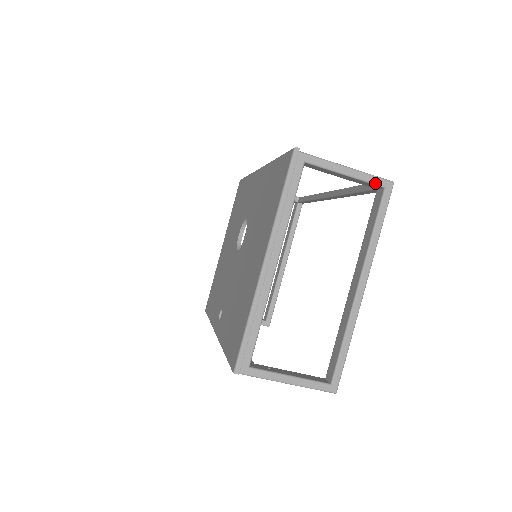
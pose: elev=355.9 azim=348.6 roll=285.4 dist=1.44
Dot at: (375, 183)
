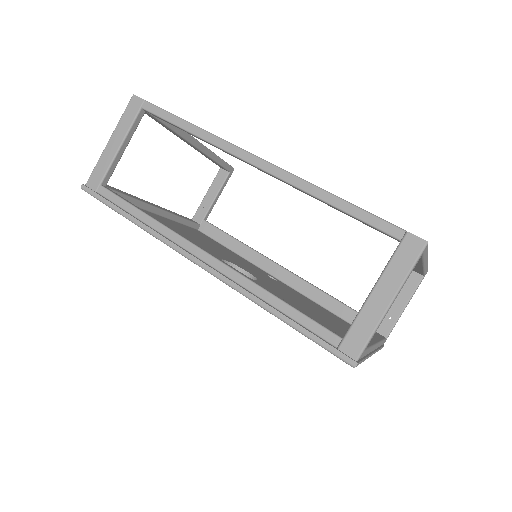
Dot at: occluded
